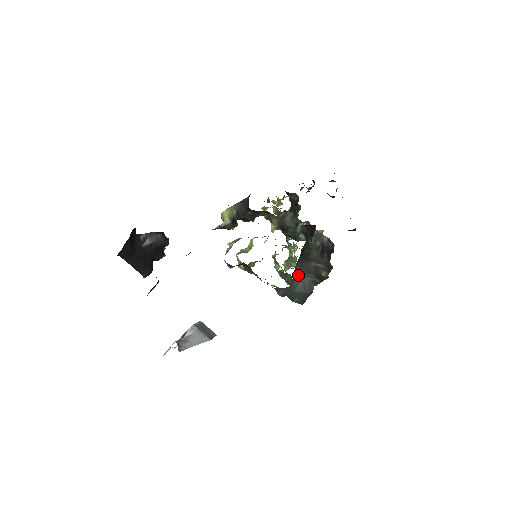
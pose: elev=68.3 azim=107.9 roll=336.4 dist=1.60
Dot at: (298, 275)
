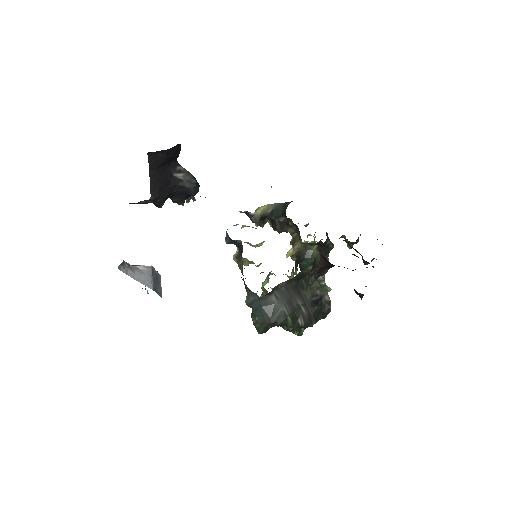
Dot at: (278, 295)
